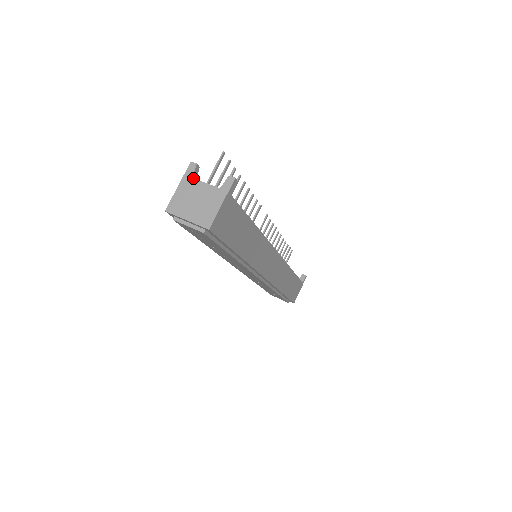
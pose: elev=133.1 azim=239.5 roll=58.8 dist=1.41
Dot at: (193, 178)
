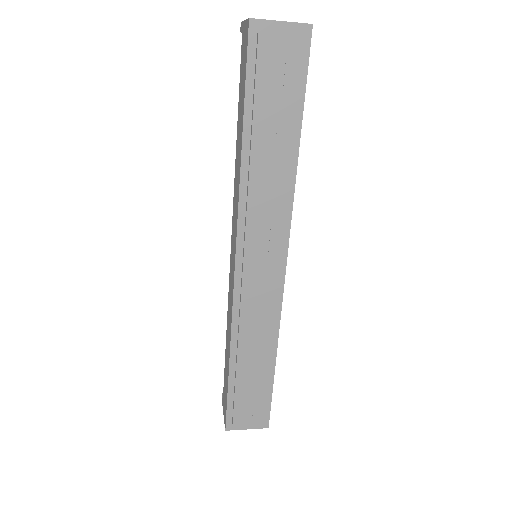
Dot at: occluded
